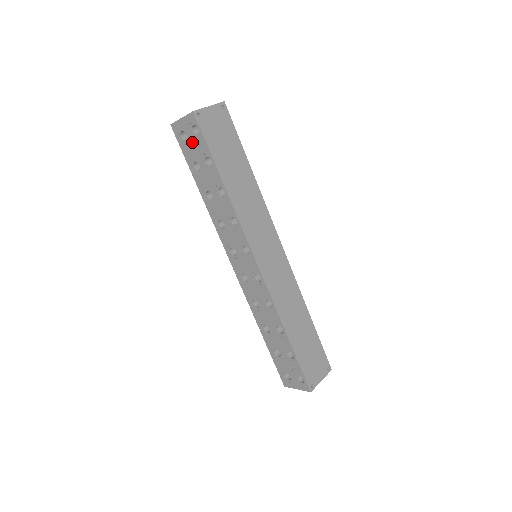
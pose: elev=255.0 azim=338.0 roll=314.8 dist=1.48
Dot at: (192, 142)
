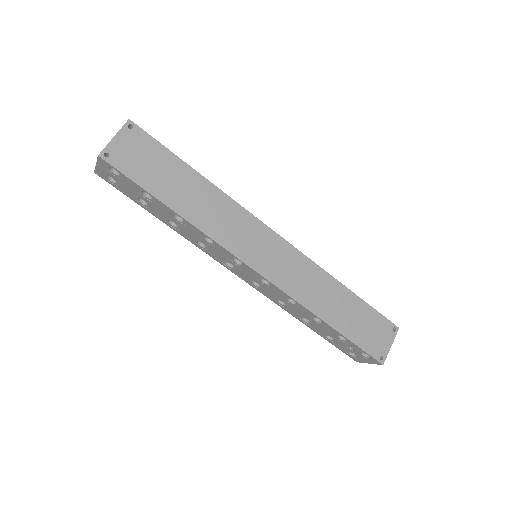
Dot at: (121, 183)
